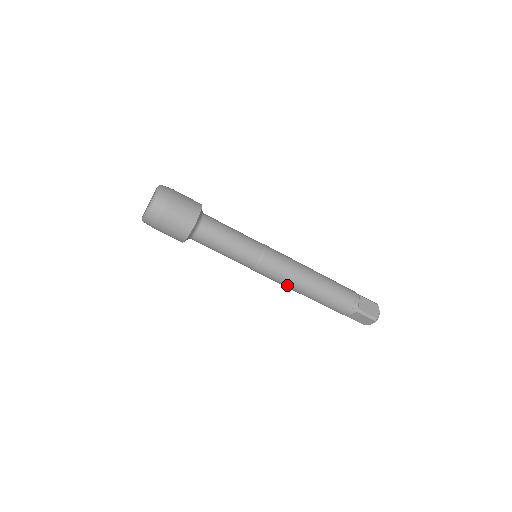
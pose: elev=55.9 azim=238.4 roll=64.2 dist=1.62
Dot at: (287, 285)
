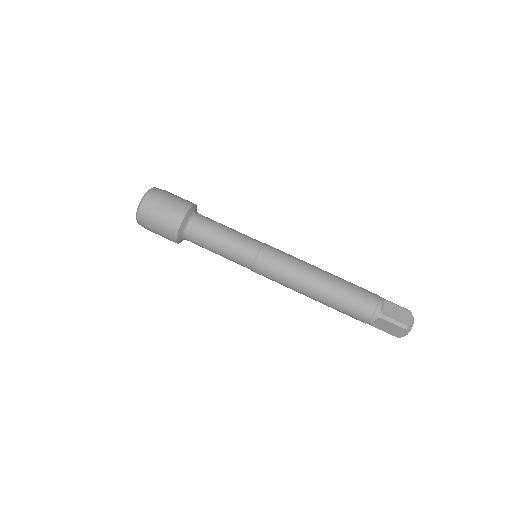
Dot at: (291, 286)
